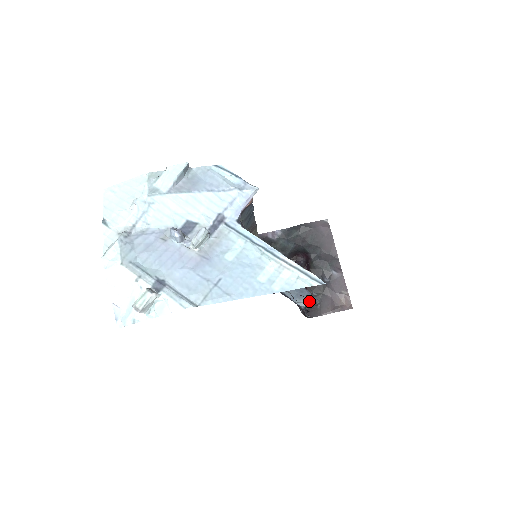
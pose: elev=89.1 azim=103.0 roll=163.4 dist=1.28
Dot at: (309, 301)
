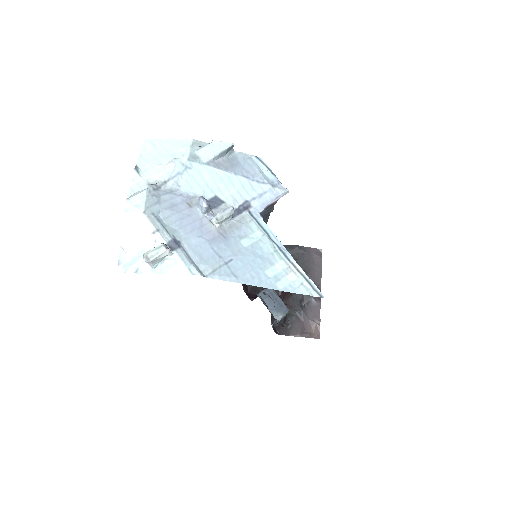
Dot at: occluded
